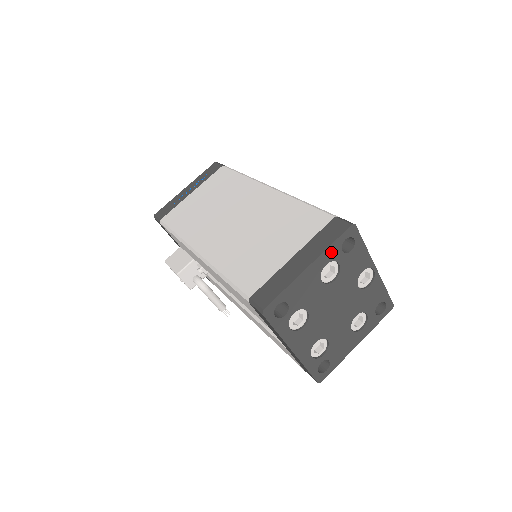
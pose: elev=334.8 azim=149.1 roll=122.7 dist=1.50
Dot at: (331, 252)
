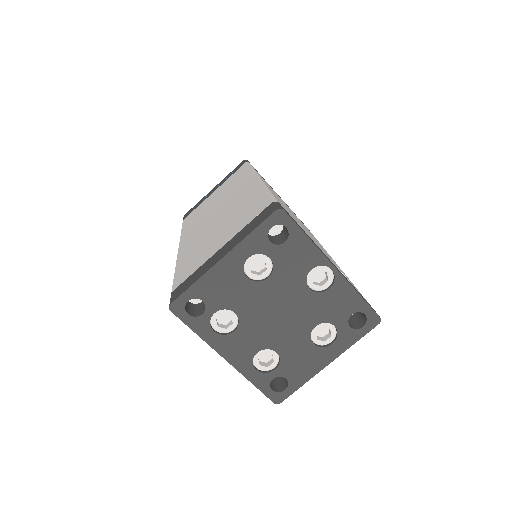
Dot at: (253, 242)
